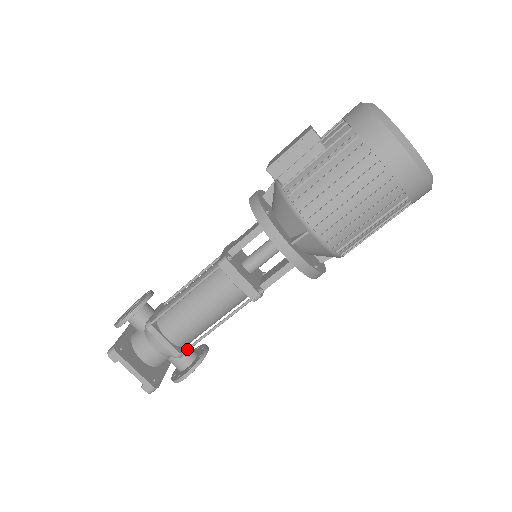
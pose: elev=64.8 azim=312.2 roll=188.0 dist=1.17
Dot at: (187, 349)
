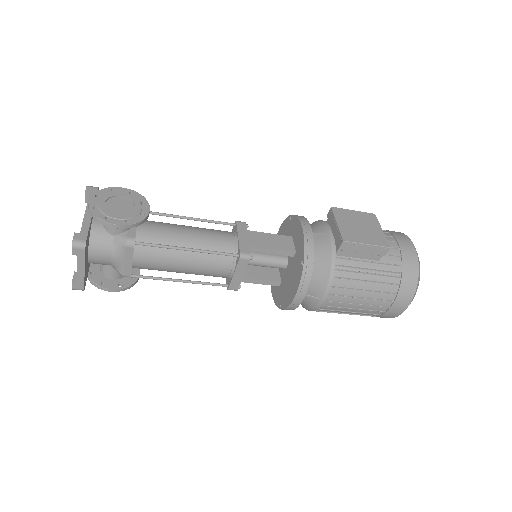
Dot at: (139, 277)
